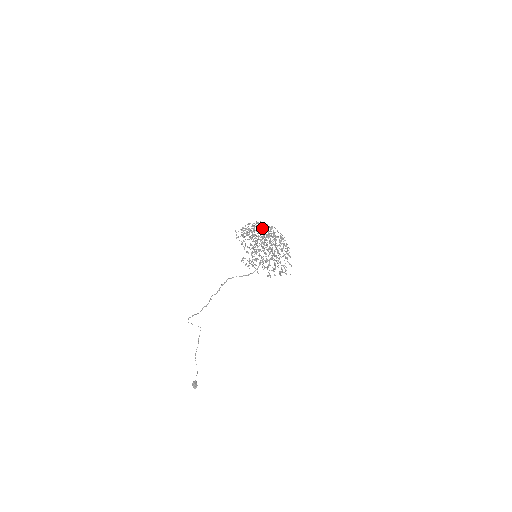
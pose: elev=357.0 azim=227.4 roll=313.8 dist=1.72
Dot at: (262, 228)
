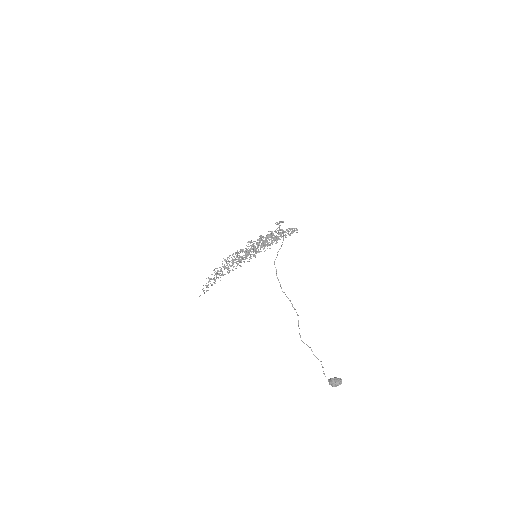
Dot at: occluded
